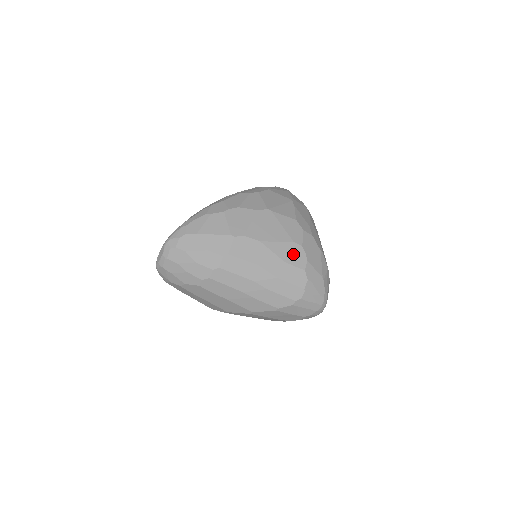
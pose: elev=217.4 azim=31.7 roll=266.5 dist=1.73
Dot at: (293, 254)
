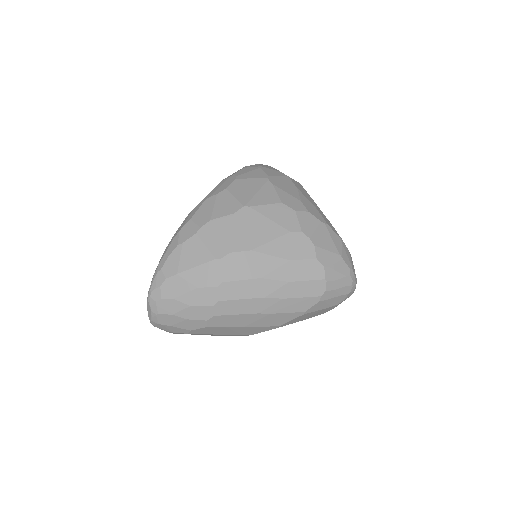
Dot at: (295, 246)
